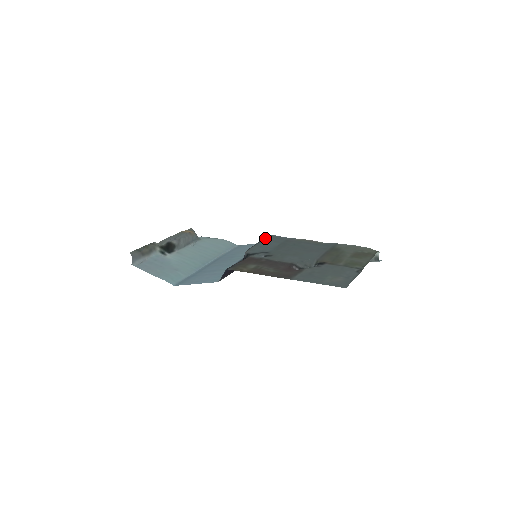
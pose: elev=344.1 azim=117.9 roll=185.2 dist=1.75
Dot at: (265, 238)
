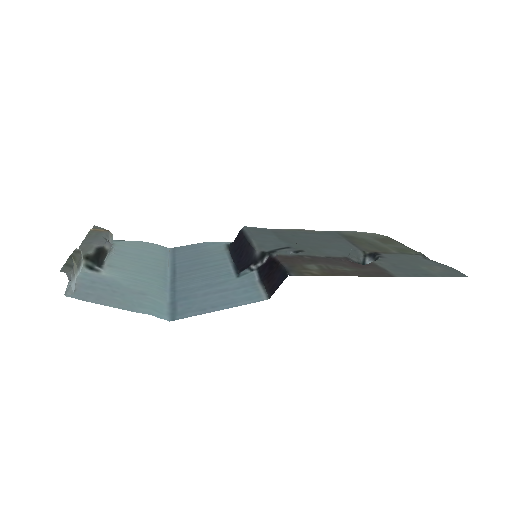
Dot at: (244, 230)
